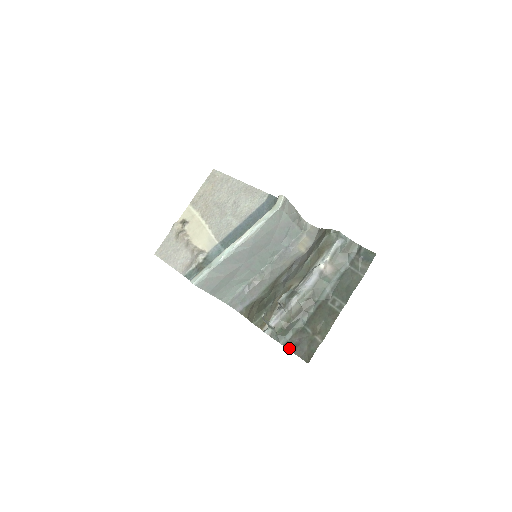
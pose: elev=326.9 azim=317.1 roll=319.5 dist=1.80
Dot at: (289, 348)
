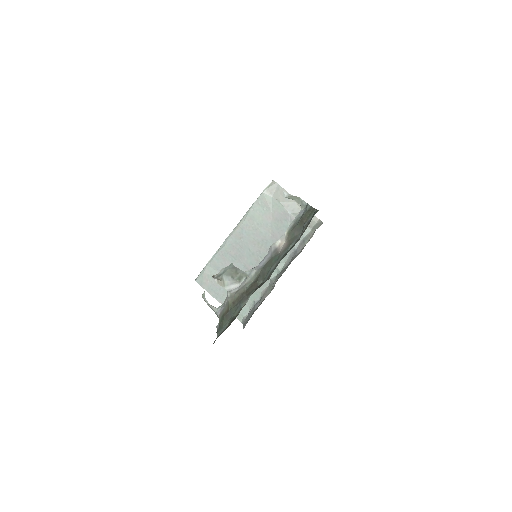
Dot at: occluded
